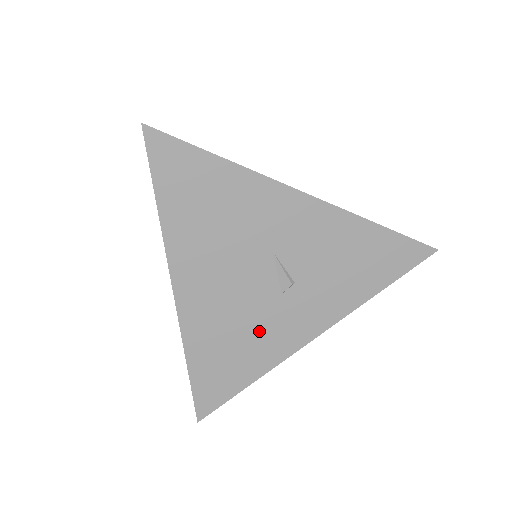
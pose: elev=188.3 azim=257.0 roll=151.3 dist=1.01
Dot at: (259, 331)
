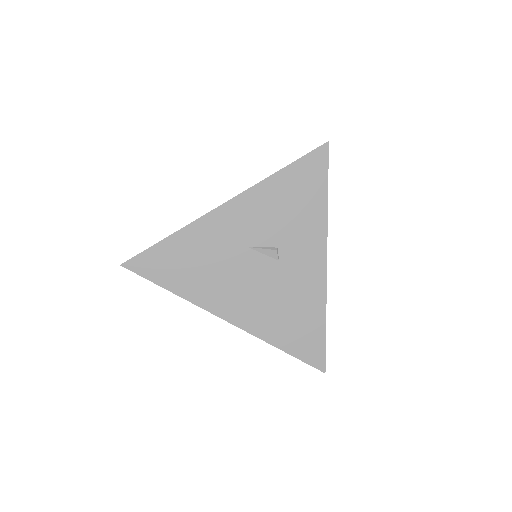
Dot at: (293, 291)
